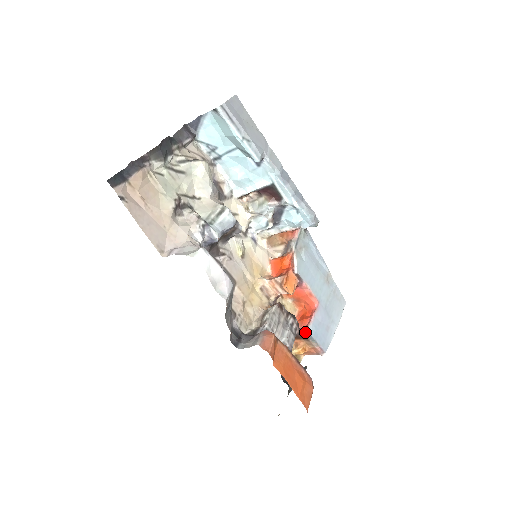
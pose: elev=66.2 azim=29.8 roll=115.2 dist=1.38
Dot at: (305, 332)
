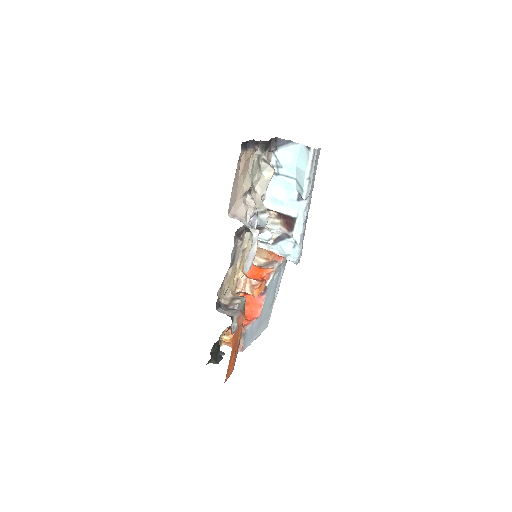
Dot at: (244, 329)
